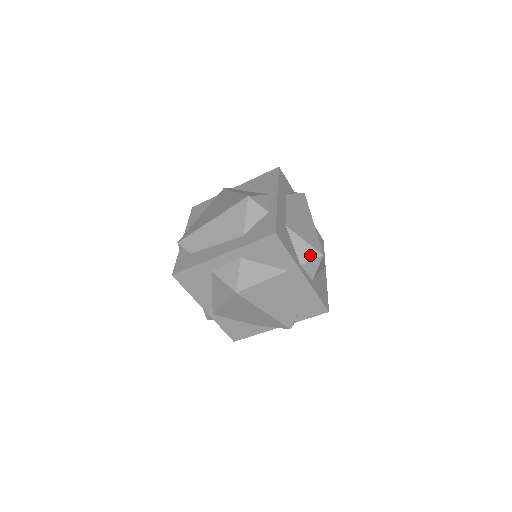
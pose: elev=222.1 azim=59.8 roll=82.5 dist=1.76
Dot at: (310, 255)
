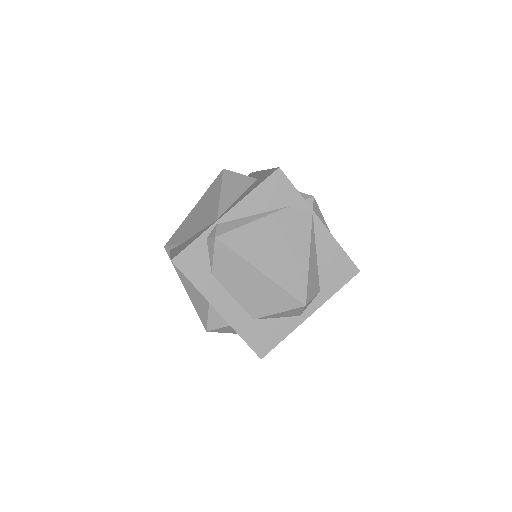
Dot at: (296, 312)
